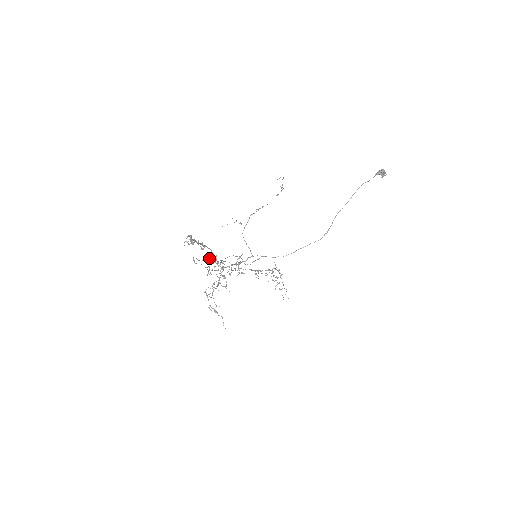
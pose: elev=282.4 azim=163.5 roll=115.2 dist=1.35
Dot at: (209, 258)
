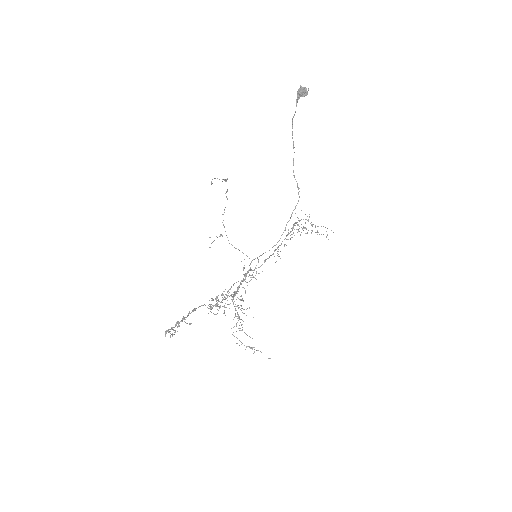
Dot at: occluded
